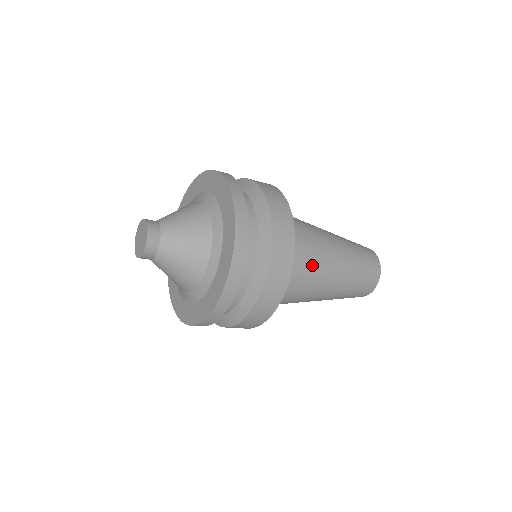
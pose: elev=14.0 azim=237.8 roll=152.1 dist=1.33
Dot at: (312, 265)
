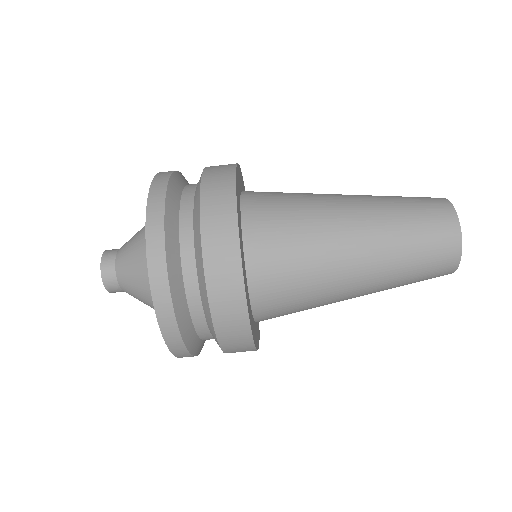
Dot at: (305, 244)
